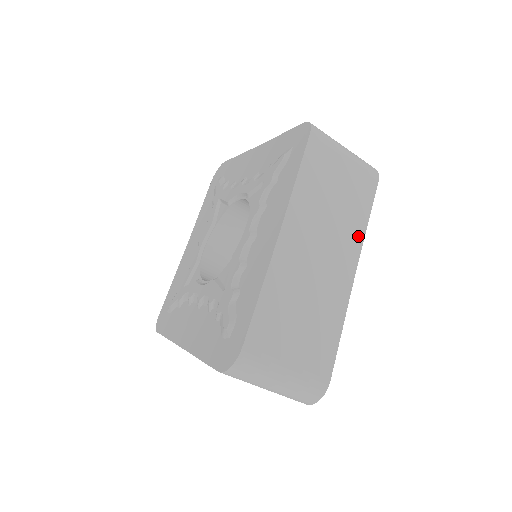
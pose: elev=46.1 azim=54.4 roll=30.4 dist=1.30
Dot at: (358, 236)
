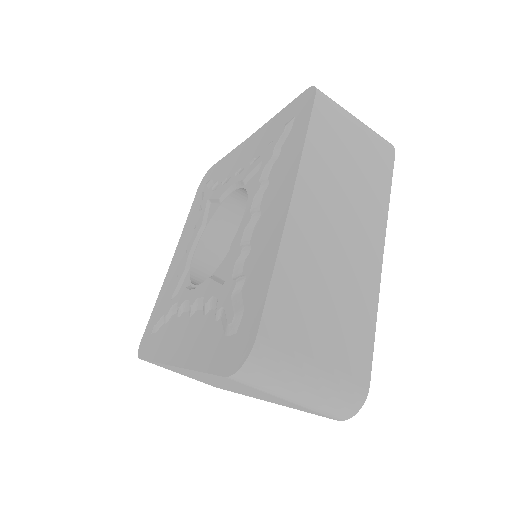
Dot at: (381, 211)
